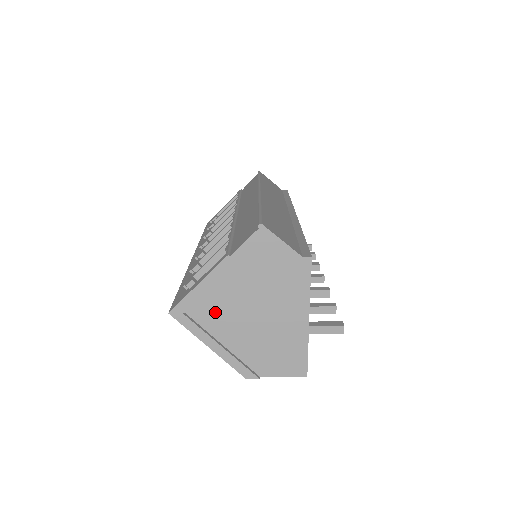
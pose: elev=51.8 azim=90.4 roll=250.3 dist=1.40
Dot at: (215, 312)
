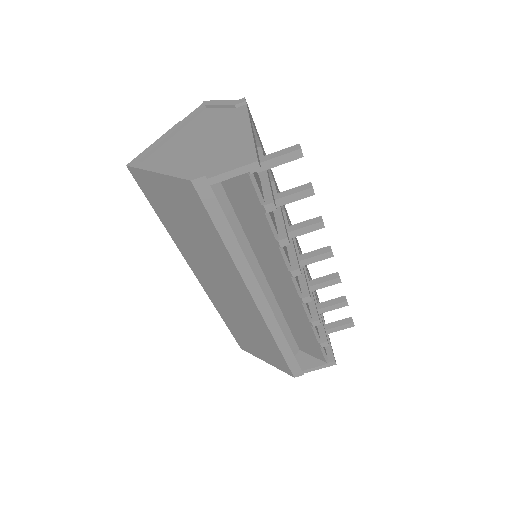
Dot at: (167, 155)
